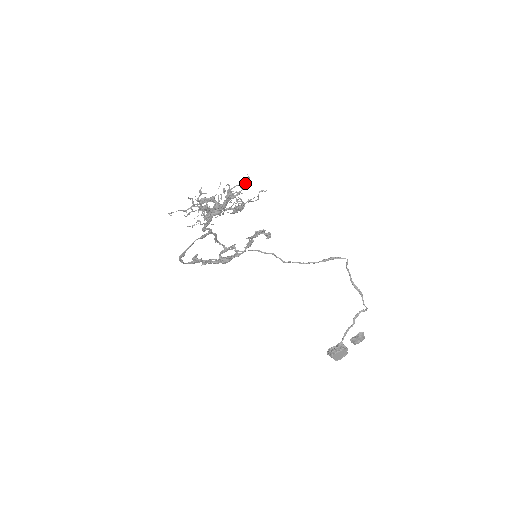
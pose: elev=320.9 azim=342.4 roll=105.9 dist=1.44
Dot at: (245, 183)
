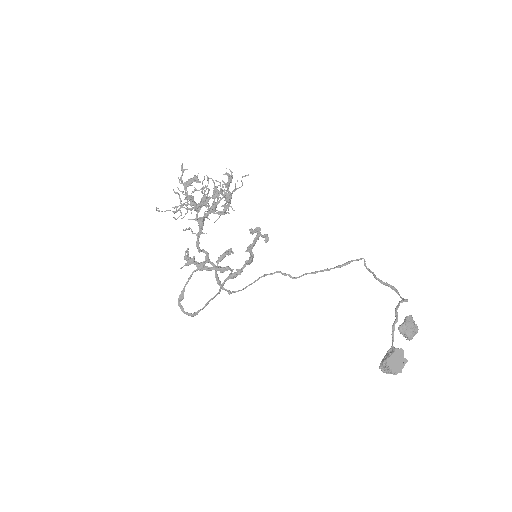
Dot at: (228, 175)
